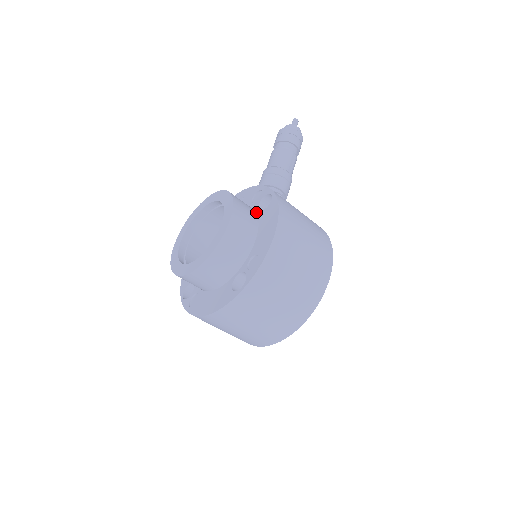
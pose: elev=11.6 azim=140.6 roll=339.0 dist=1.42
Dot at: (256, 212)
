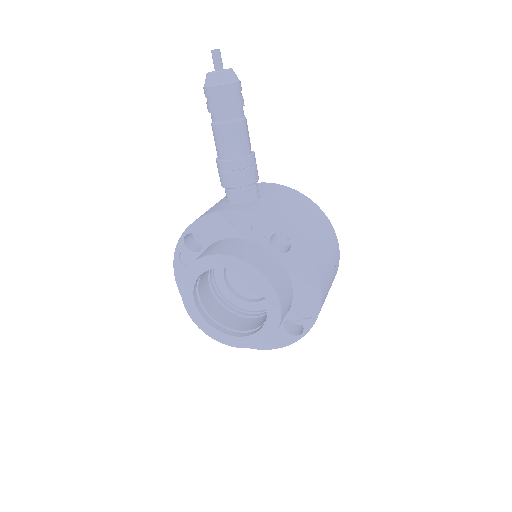
Dot at: (272, 253)
